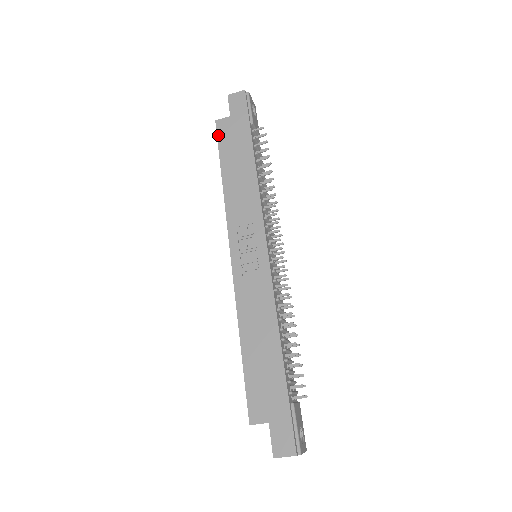
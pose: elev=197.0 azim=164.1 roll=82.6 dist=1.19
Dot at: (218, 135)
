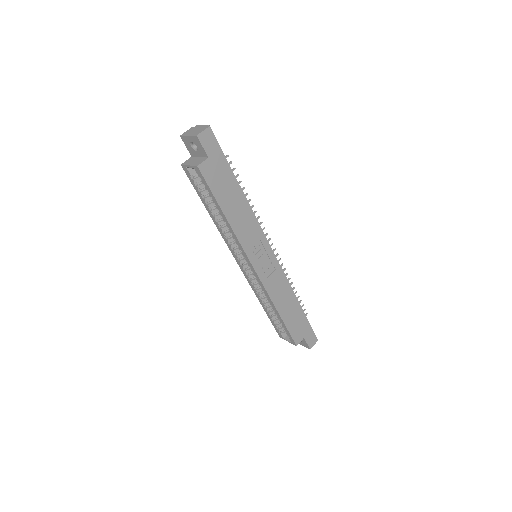
Dot at: (206, 180)
